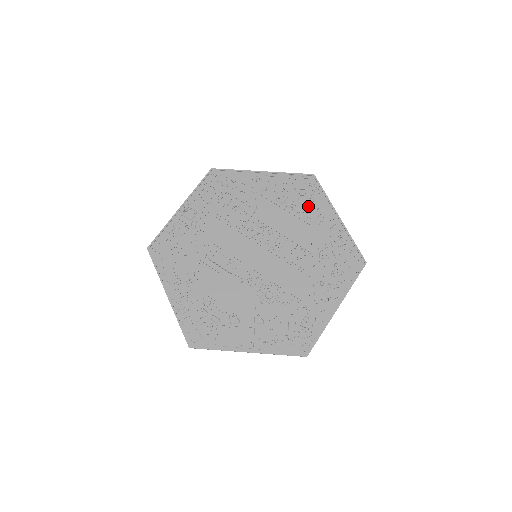
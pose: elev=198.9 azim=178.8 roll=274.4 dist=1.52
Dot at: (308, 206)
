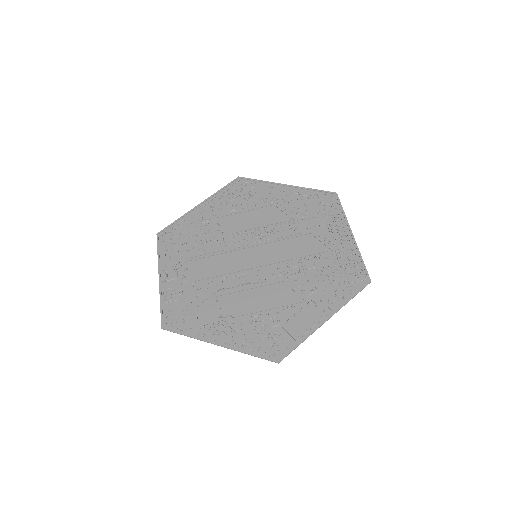
Dot at: (257, 197)
